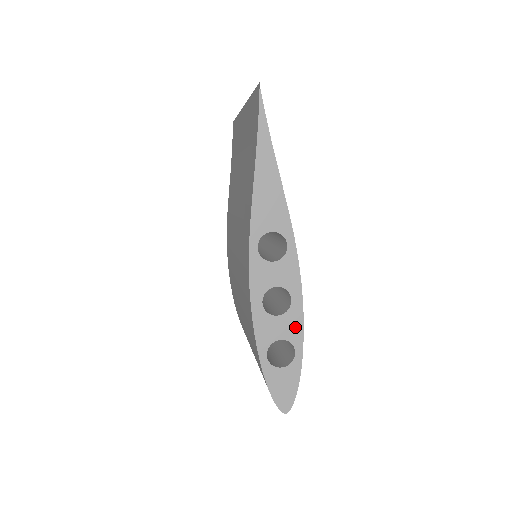
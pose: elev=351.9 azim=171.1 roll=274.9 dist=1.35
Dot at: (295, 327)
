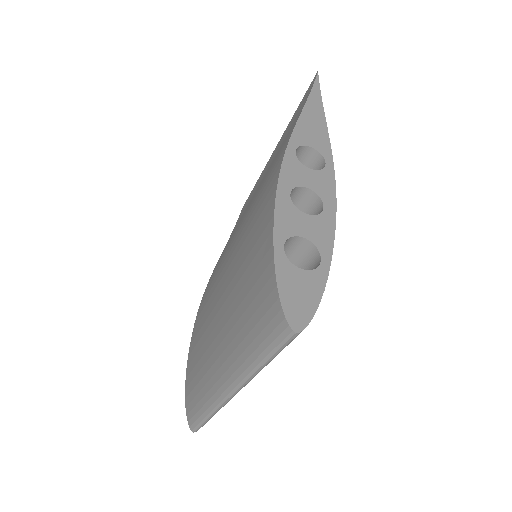
Dot at: (324, 234)
